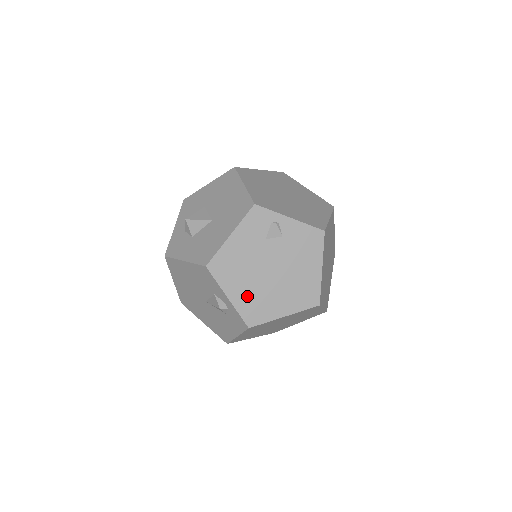
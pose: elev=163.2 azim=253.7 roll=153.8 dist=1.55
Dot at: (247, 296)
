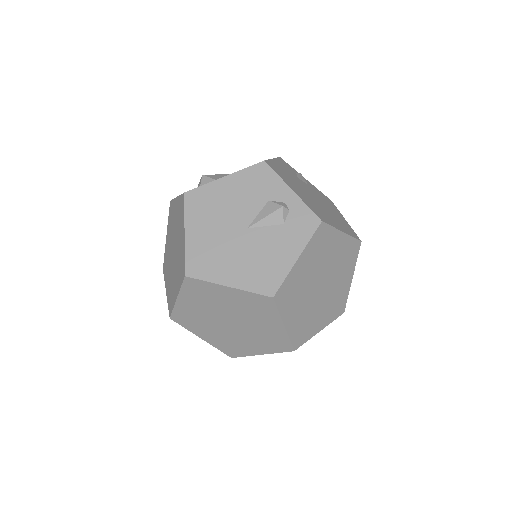
Dot at: (306, 199)
